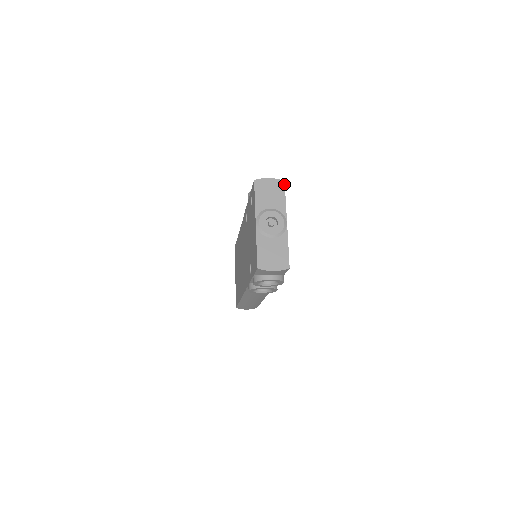
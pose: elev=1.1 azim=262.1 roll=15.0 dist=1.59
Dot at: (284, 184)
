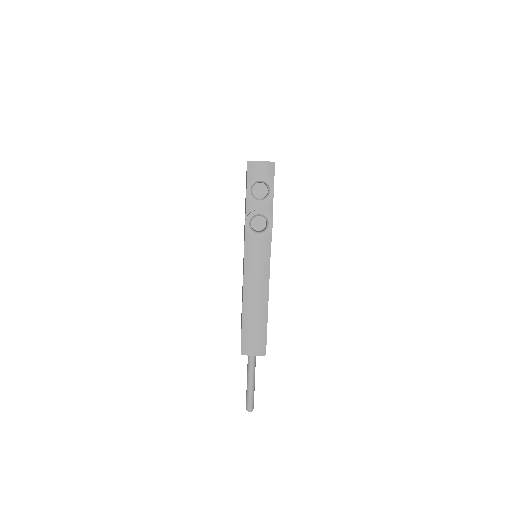
Dot at: occluded
